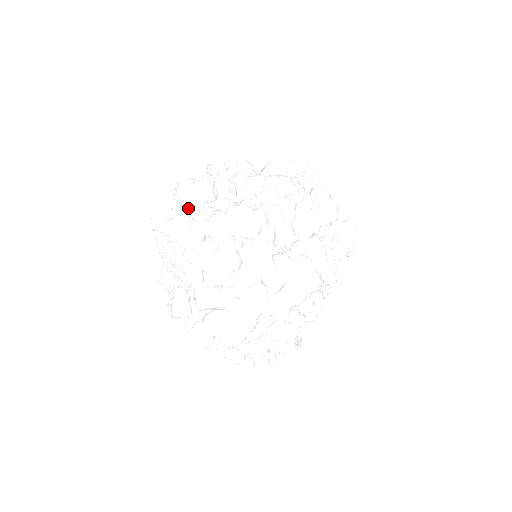
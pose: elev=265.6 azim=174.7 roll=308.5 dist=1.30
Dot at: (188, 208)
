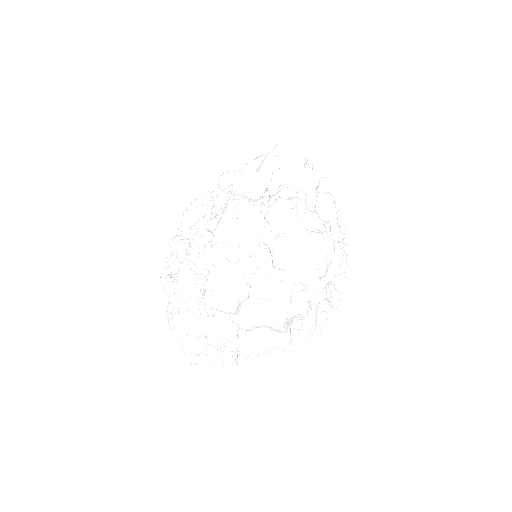
Dot at: (324, 223)
